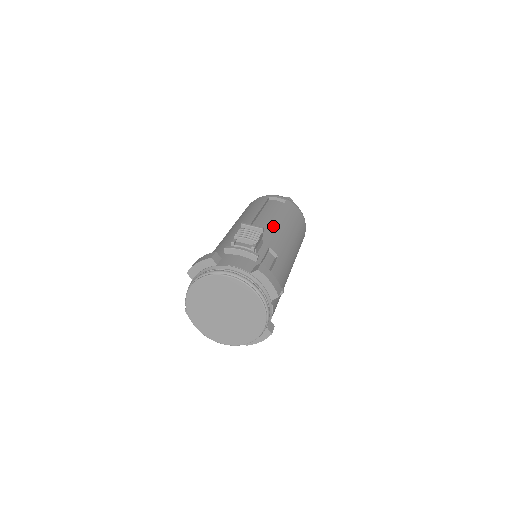
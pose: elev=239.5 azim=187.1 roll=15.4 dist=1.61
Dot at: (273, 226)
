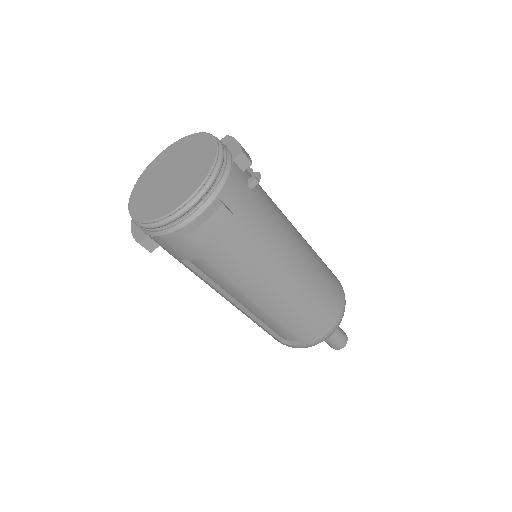
Dot at: occluded
